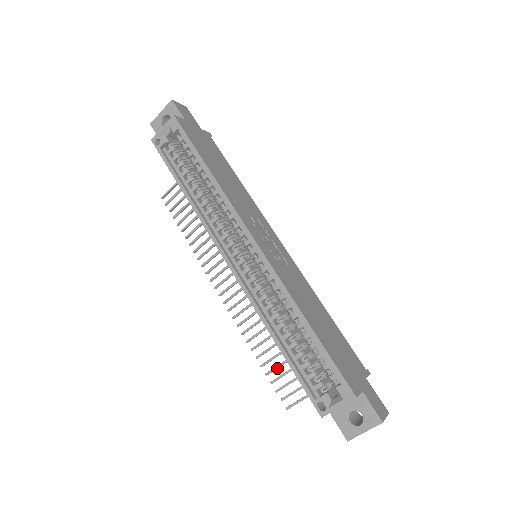
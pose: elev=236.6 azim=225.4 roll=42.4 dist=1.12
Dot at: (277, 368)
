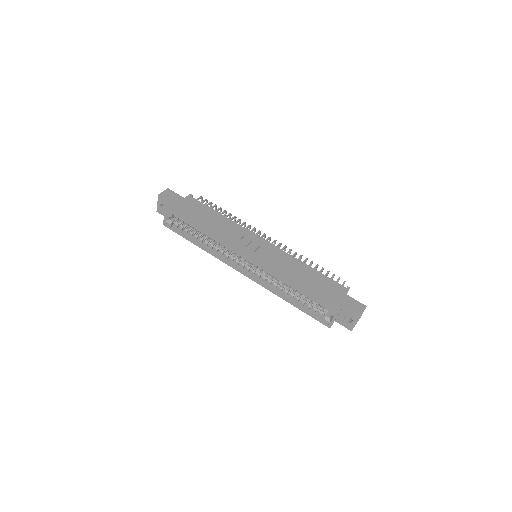
Dot at: occluded
